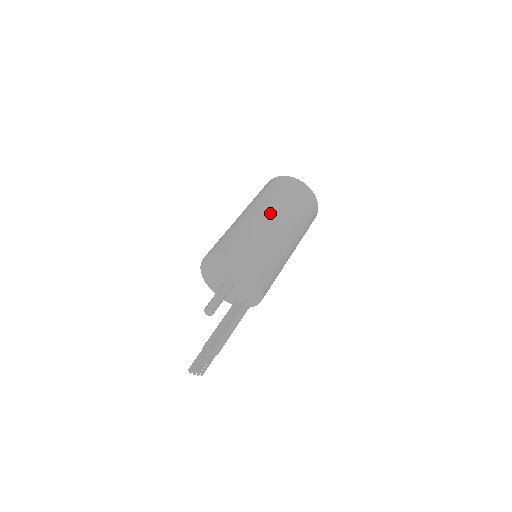
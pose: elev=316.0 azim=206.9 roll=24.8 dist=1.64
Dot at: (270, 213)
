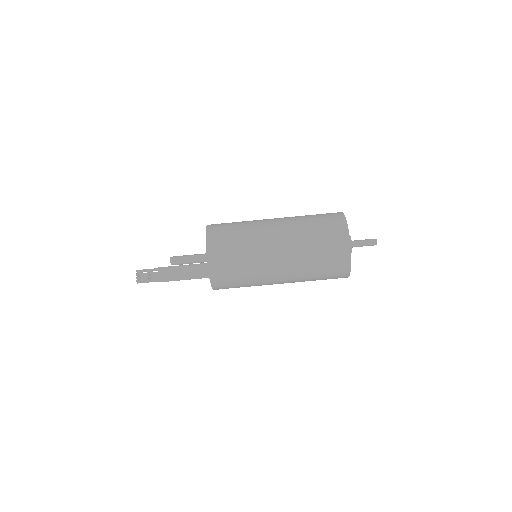
Dot at: (281, 254)
